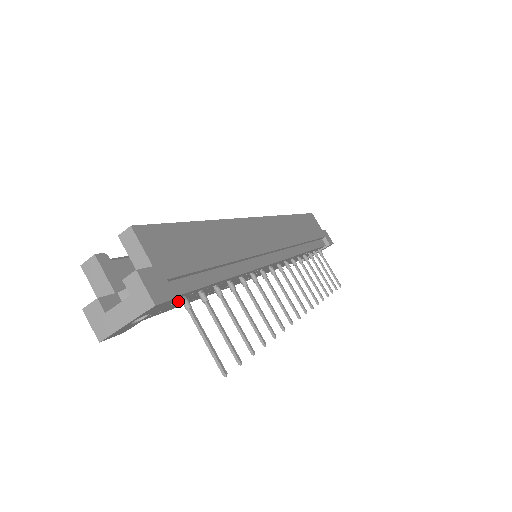
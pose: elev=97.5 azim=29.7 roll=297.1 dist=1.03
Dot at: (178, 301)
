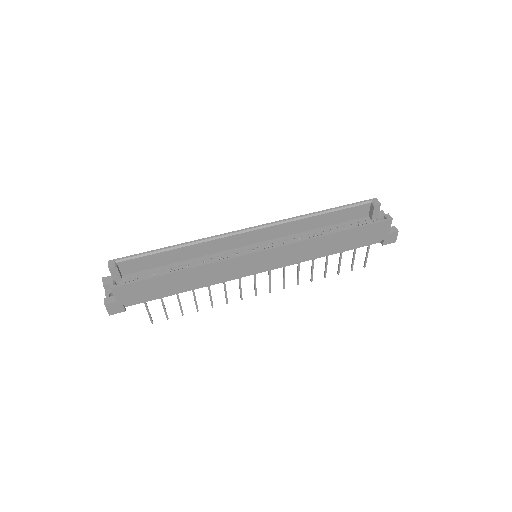
Dot at: occluded
